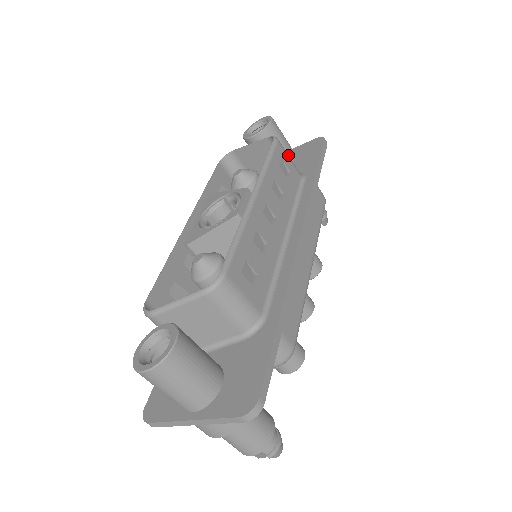
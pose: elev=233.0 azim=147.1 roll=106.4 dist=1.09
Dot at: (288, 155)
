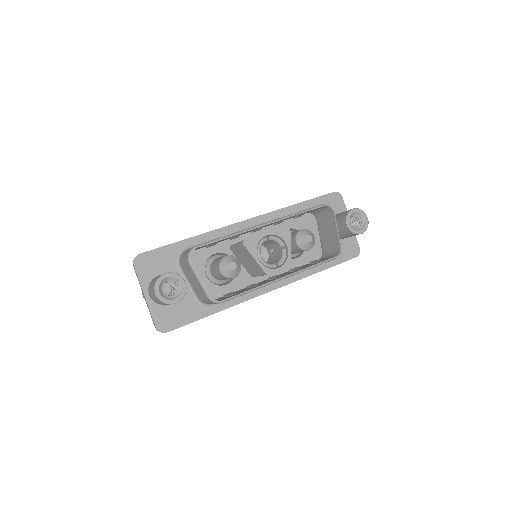
Dot at: occluded
